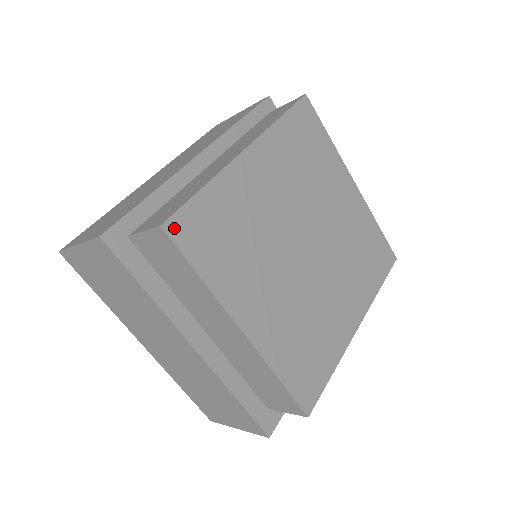
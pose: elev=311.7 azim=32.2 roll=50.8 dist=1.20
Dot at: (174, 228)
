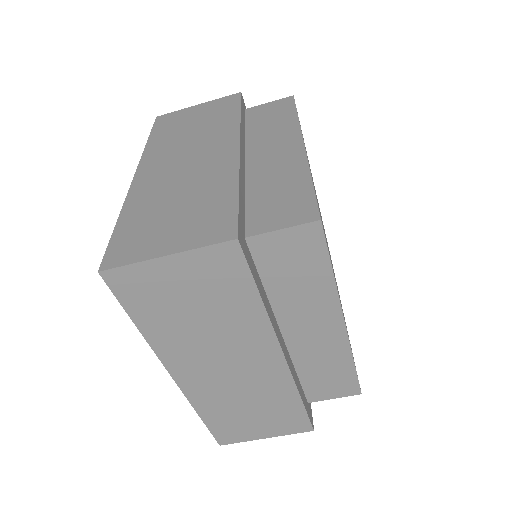
Dot at: occluded
